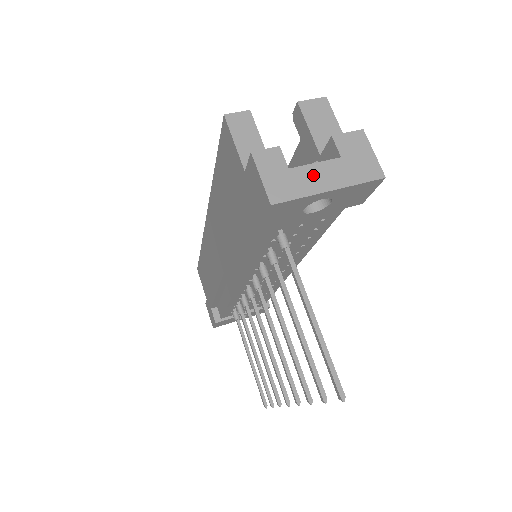
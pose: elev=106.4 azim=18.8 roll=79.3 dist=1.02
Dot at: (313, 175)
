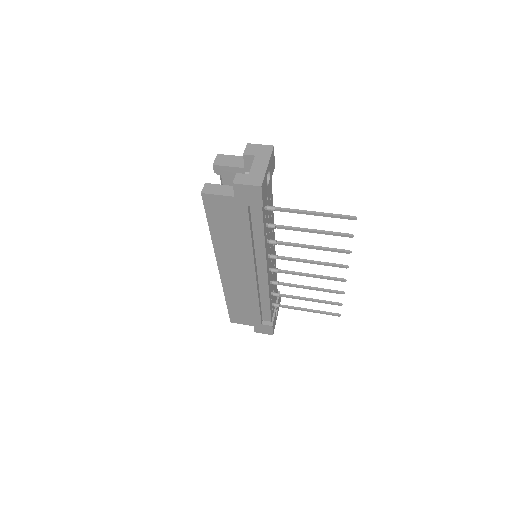
Dot at: (257, 168)
